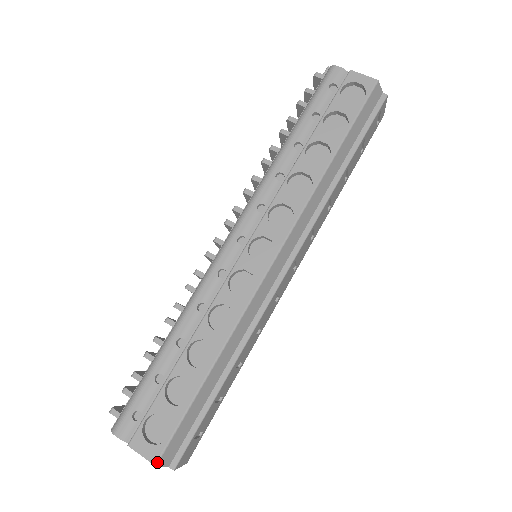
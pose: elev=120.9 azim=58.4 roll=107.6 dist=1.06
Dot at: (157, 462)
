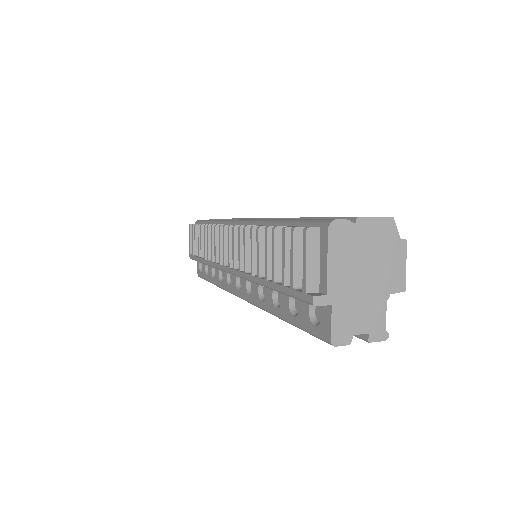
Dot at: (390, 217)
